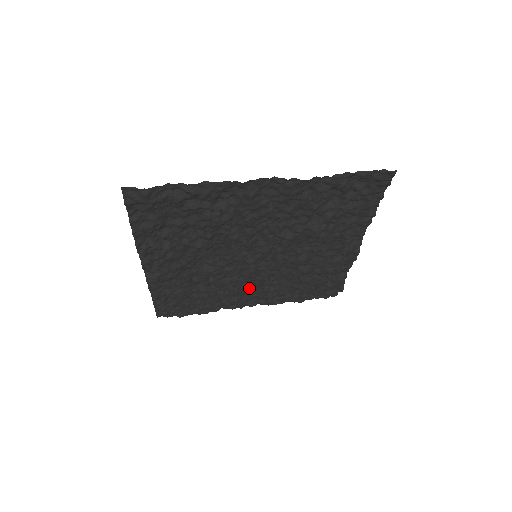
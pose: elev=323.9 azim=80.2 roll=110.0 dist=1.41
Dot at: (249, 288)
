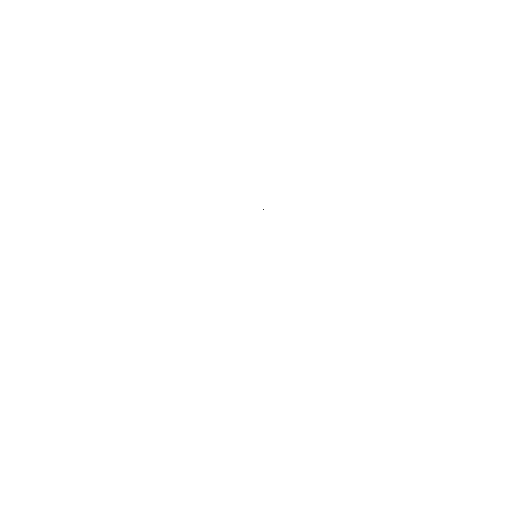
Dot at: occluded
